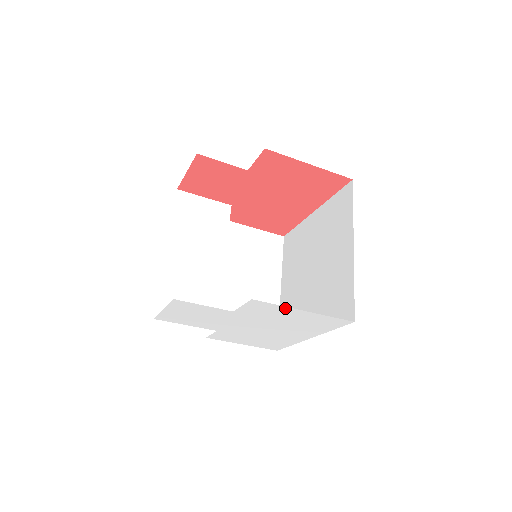
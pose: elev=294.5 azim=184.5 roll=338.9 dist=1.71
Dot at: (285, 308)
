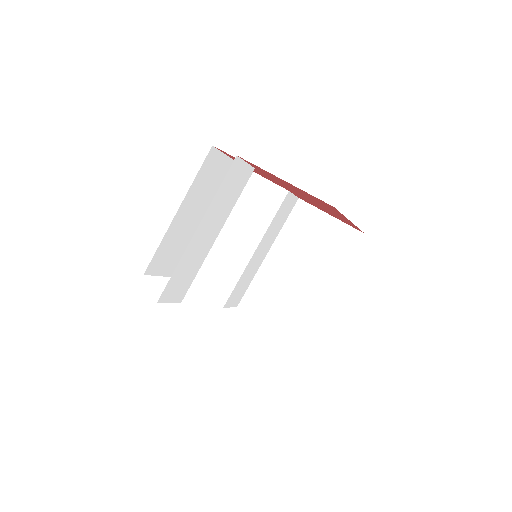
Dot at: occluded
